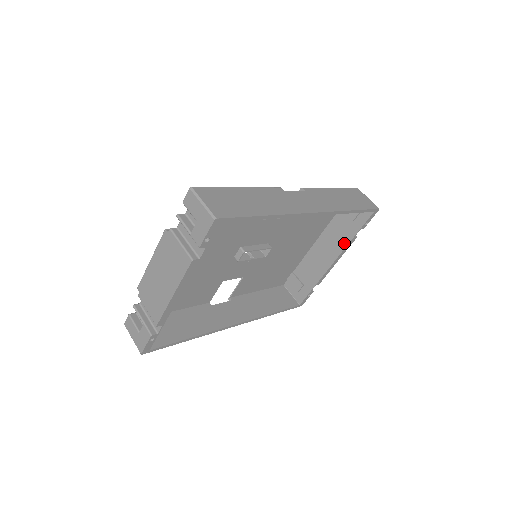
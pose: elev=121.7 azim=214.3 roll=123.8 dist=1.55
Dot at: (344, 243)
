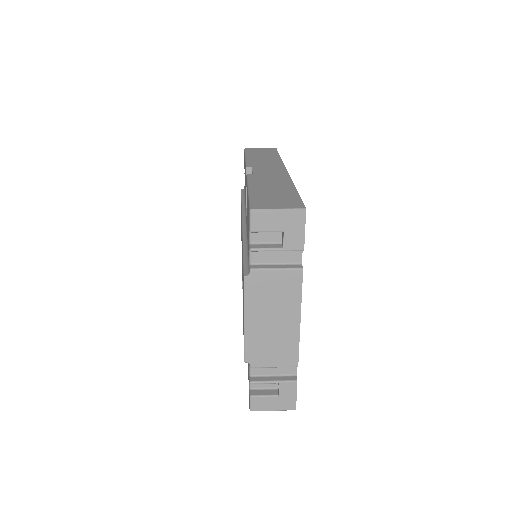
Dot at: occluded
